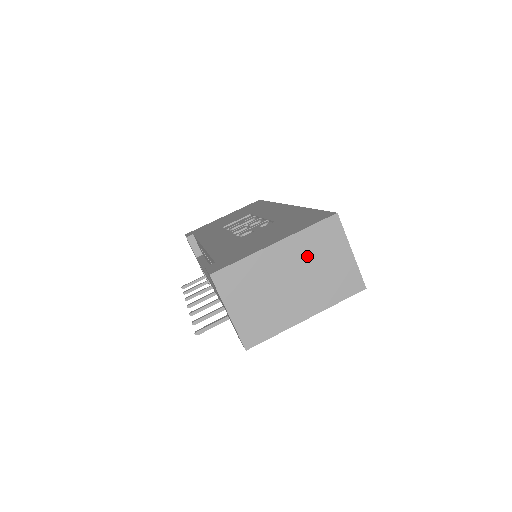
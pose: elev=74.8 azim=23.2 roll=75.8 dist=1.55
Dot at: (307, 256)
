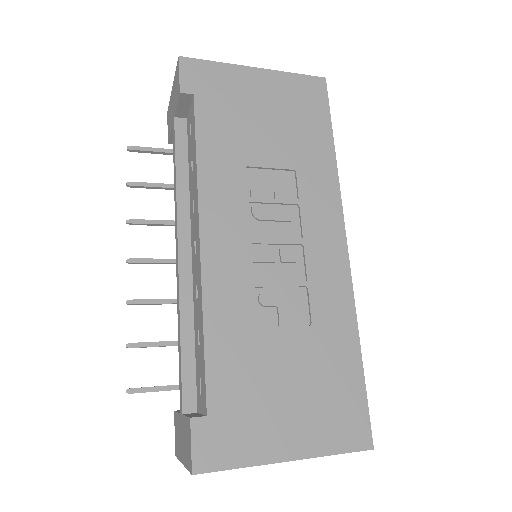
Dot at: occluded
